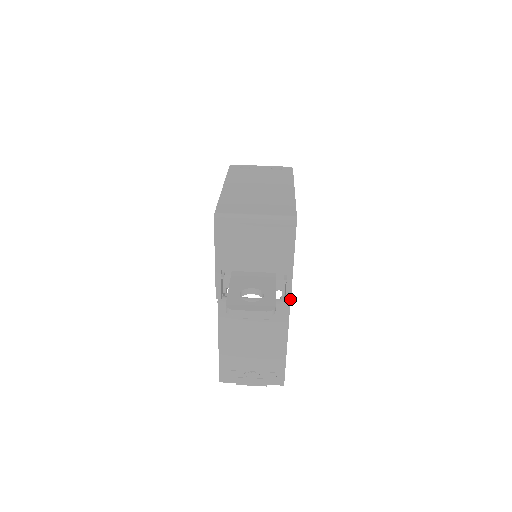
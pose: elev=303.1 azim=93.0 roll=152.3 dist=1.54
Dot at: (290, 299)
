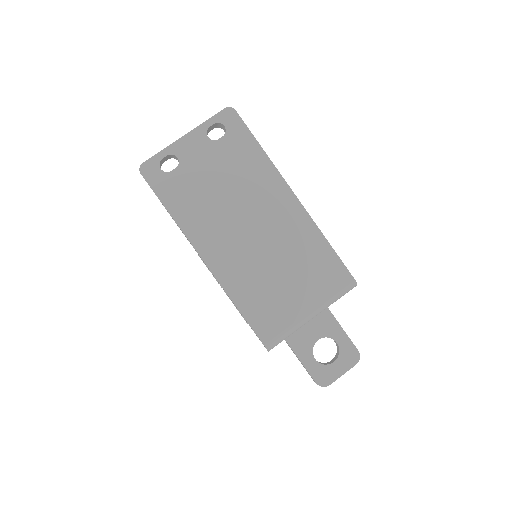
Dot at: occluded
